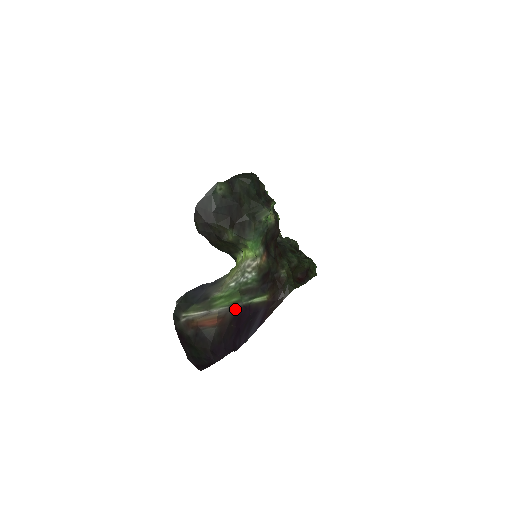
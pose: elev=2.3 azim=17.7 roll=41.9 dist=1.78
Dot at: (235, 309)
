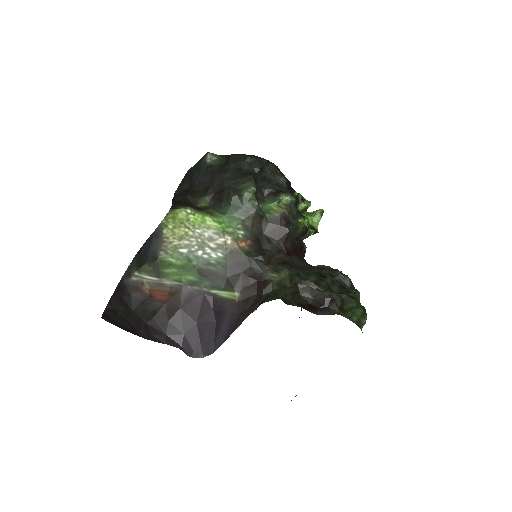
Dot at: (192, 292)
